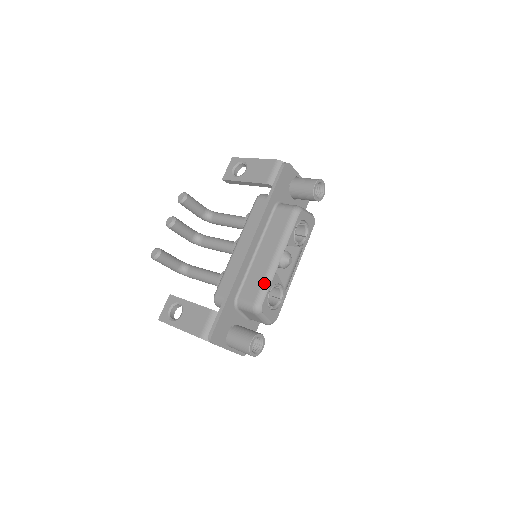
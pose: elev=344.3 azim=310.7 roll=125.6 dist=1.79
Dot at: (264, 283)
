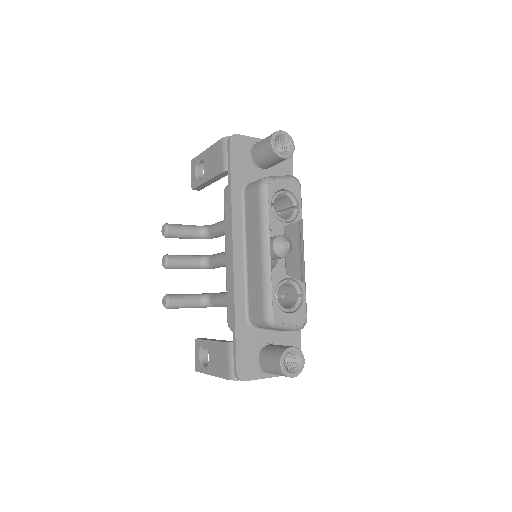
Dot at: (264, 288)
